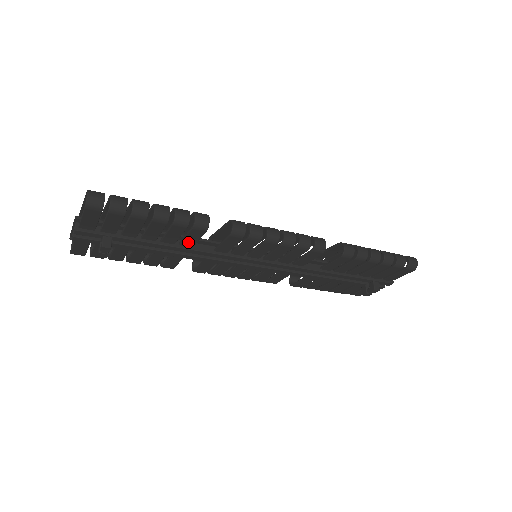
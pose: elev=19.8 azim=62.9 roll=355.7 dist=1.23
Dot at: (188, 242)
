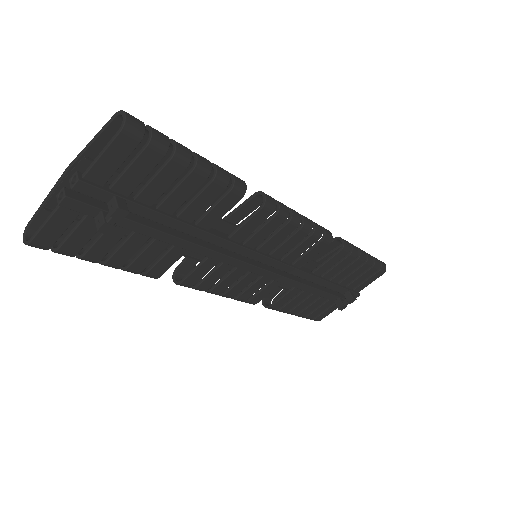
Dot at: (209, 219)
